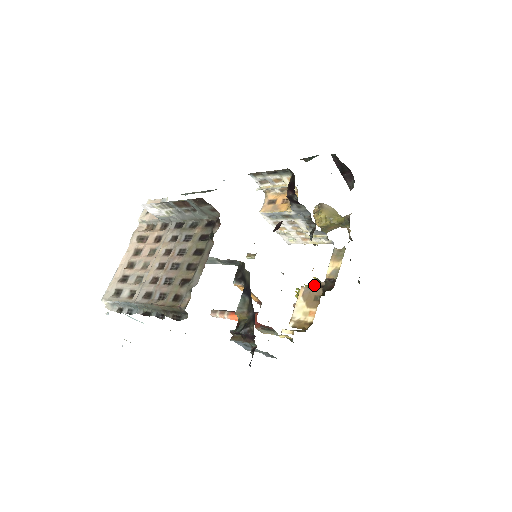
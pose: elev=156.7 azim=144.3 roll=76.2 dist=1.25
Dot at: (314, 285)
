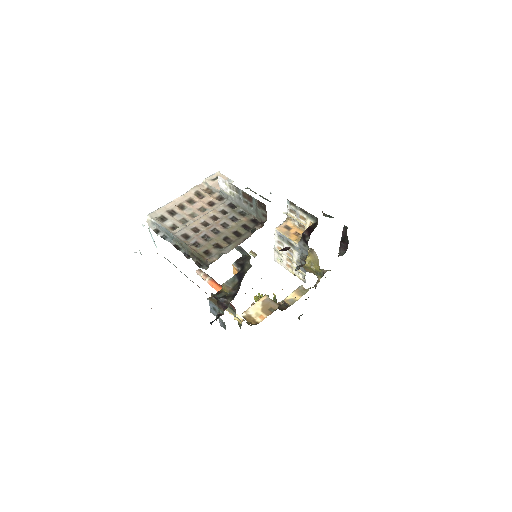
Dot at: occluded
